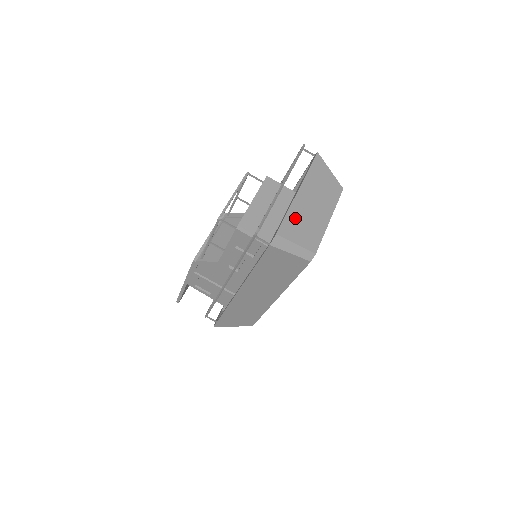
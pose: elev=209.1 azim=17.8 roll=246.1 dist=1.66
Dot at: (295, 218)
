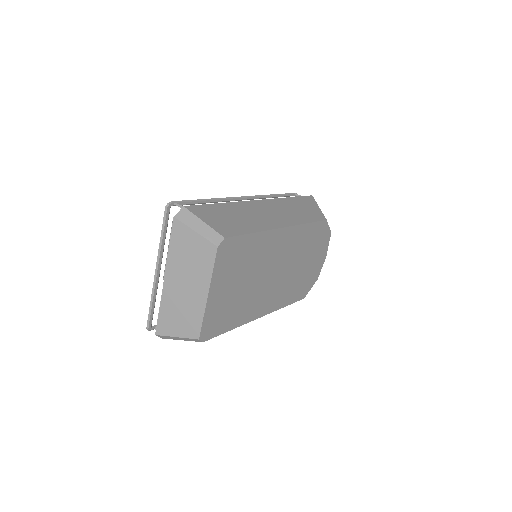
Dot at: (169, 311)
